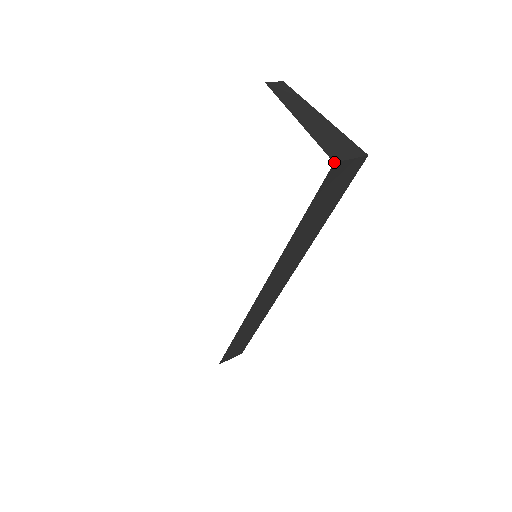
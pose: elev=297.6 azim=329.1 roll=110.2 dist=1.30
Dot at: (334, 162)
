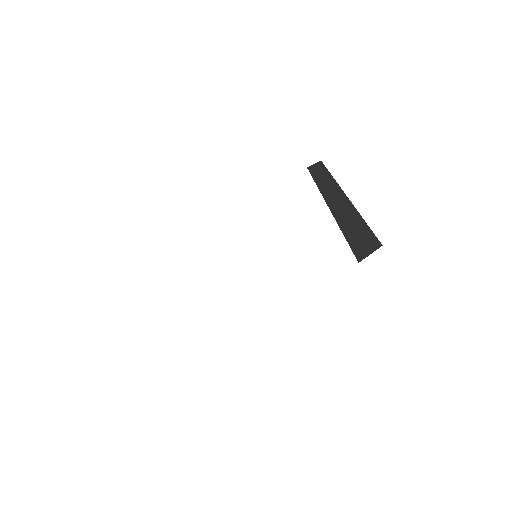
Dot at: occluded
